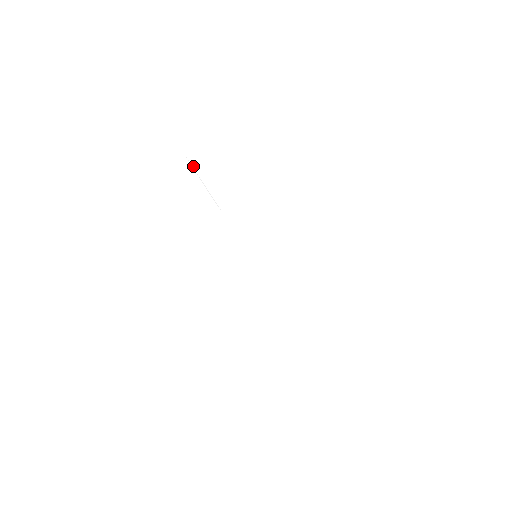
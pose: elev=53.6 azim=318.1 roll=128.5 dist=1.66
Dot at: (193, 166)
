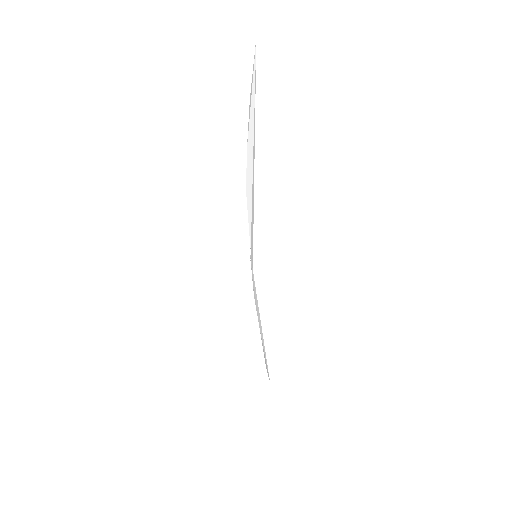
Dot at: (254, 87)
